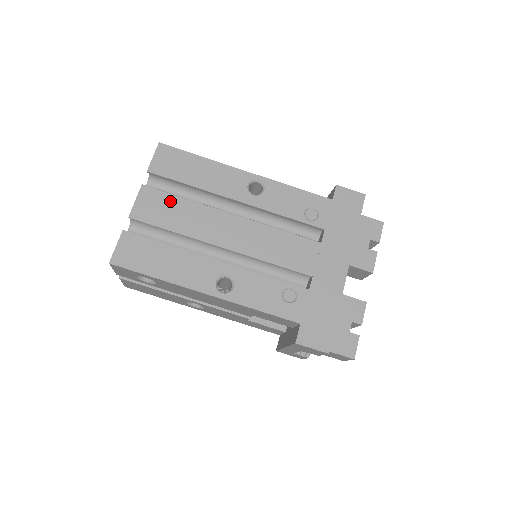
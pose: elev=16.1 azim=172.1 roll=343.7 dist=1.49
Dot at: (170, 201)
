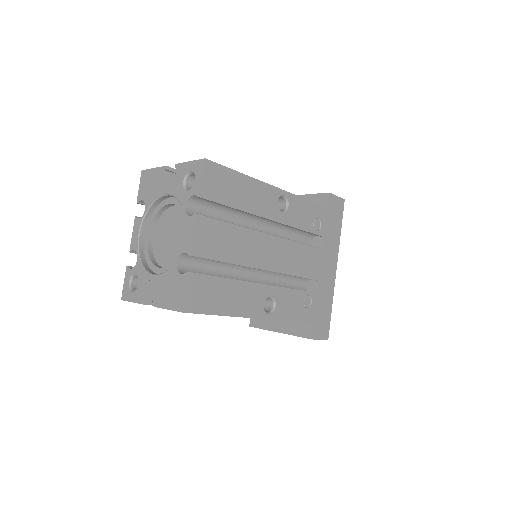
Dot at: (222, 229)
